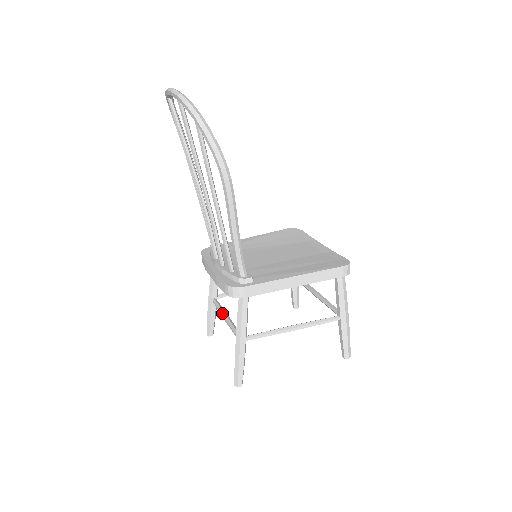
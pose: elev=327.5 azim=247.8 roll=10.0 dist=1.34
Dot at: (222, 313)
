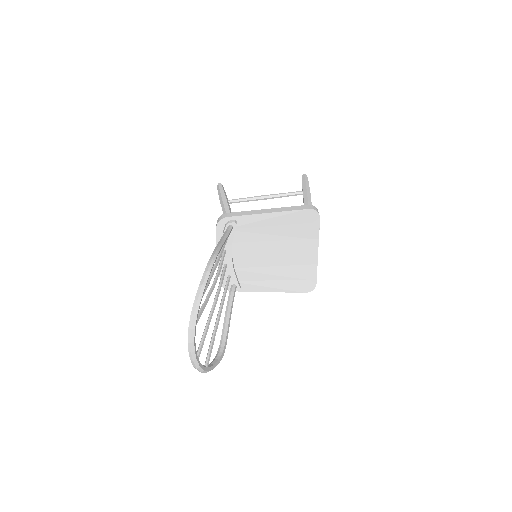
Dot at: occluded
